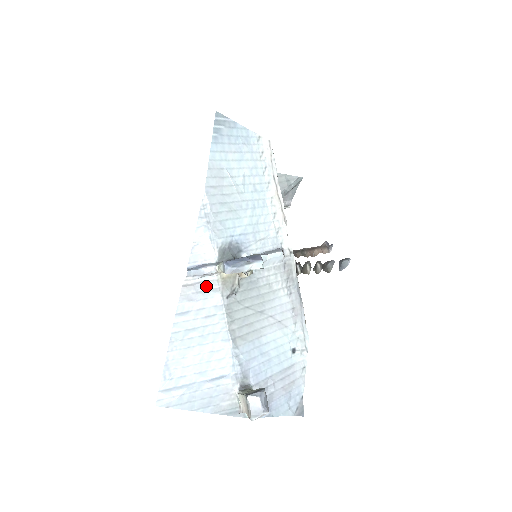
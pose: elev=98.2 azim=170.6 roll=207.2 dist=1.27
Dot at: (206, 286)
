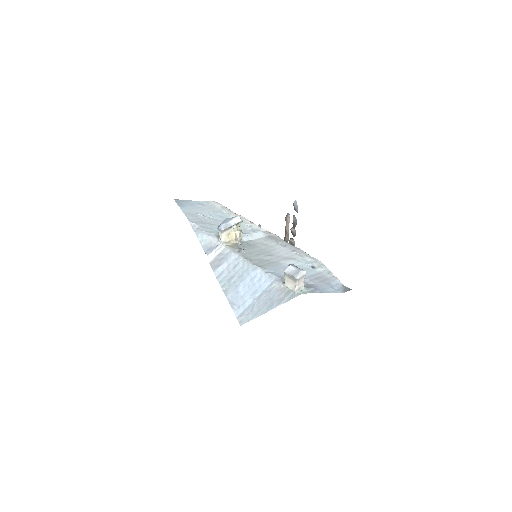
Dot at: (222, 255)
